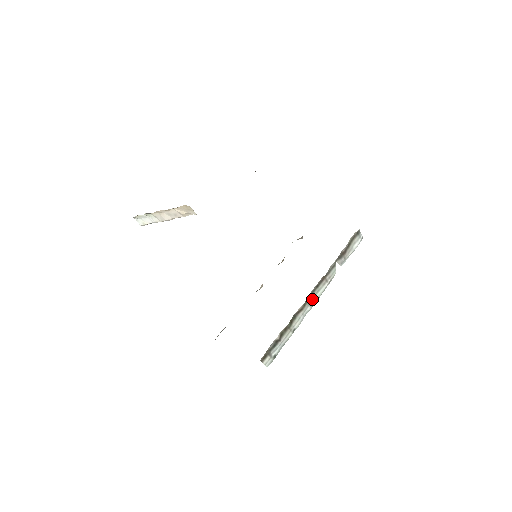
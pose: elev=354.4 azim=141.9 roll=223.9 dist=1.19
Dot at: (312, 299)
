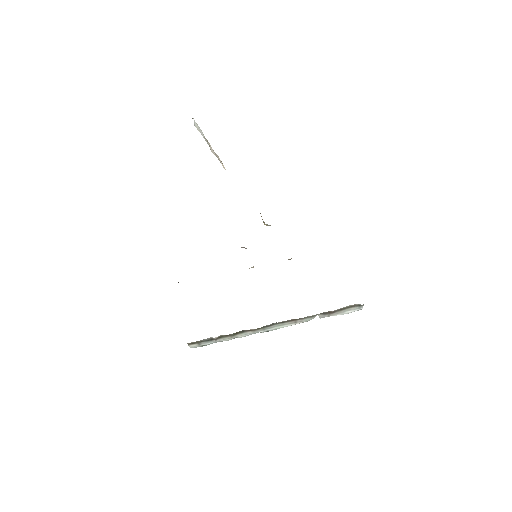
Dot at: (270, 327)
